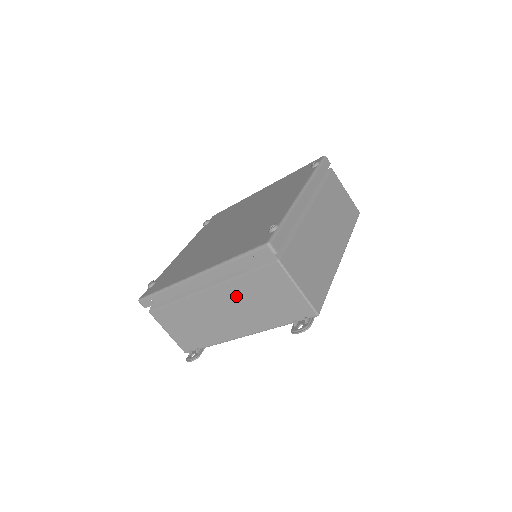
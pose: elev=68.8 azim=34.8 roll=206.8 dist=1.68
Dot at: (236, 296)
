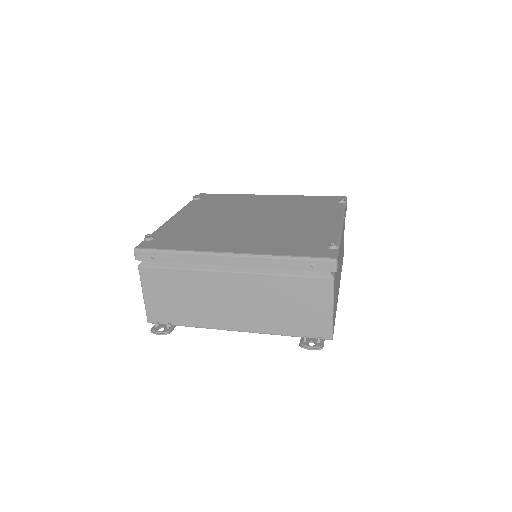
Dot at: (261, 291)
